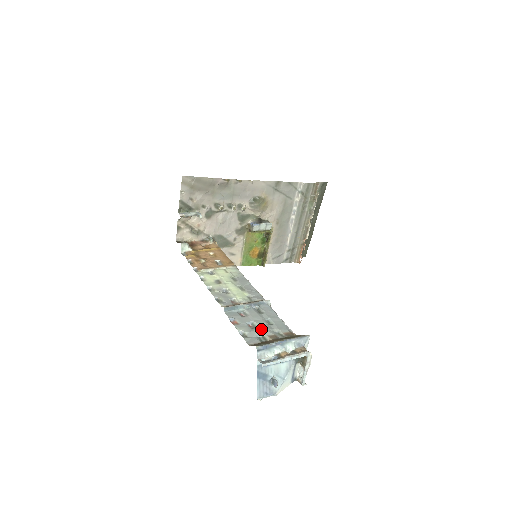
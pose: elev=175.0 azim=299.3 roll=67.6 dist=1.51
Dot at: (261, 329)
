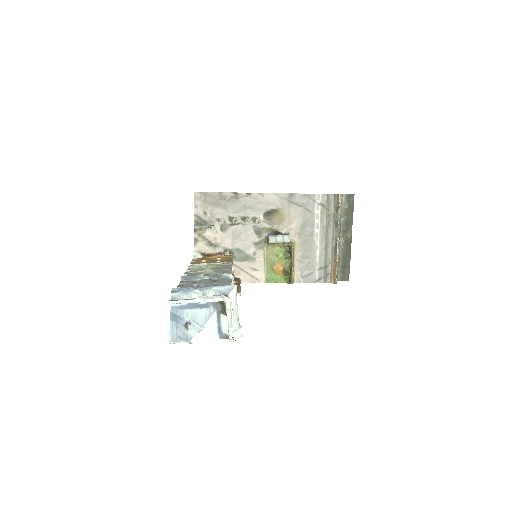
Dot at: occluded
